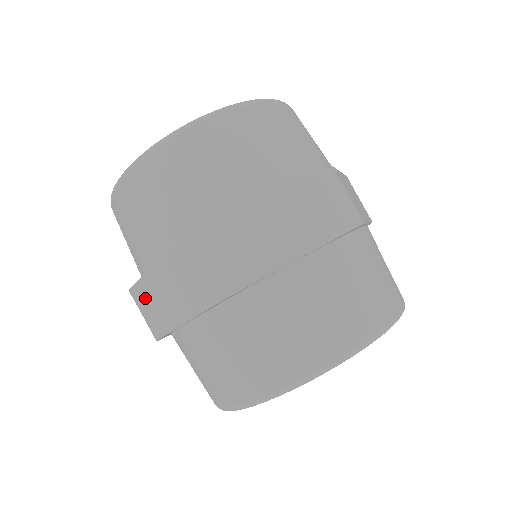
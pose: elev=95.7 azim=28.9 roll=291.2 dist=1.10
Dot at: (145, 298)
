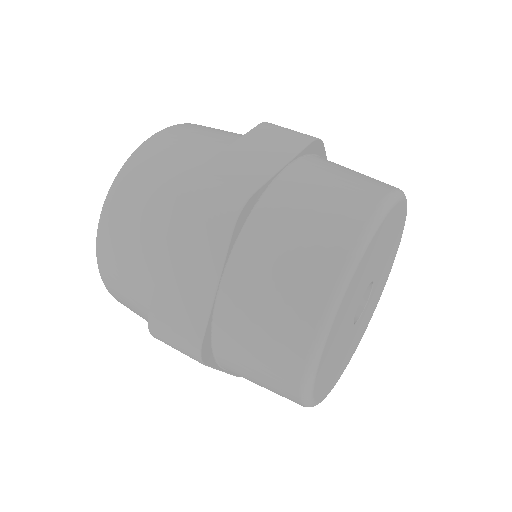
Dot at: (224, 167)
